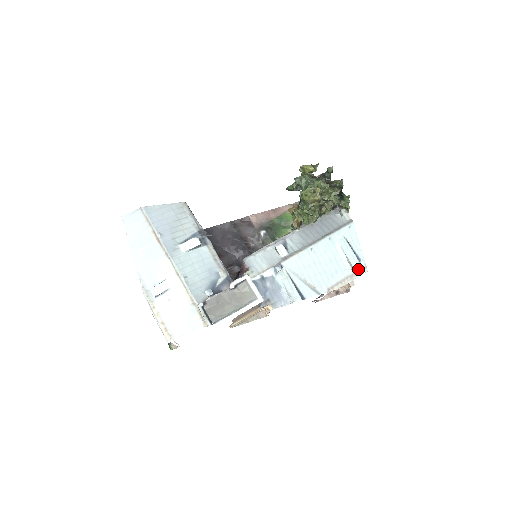
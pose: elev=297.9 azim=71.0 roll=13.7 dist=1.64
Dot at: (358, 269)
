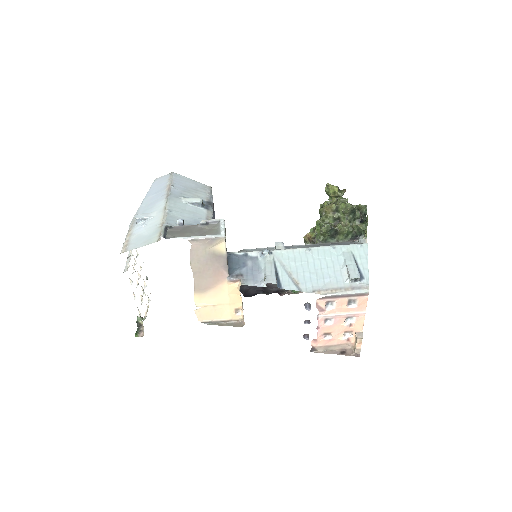
Dot at: (357, 285)
